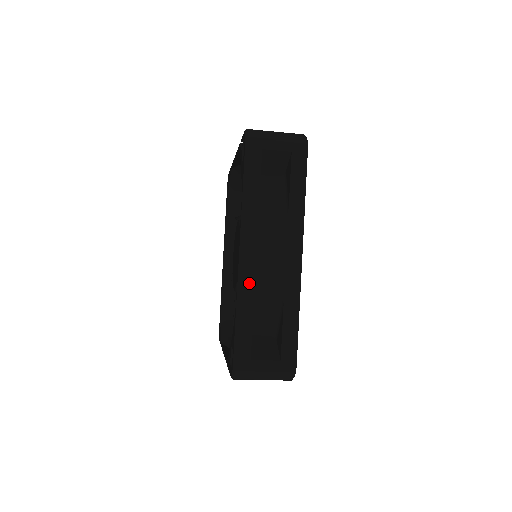
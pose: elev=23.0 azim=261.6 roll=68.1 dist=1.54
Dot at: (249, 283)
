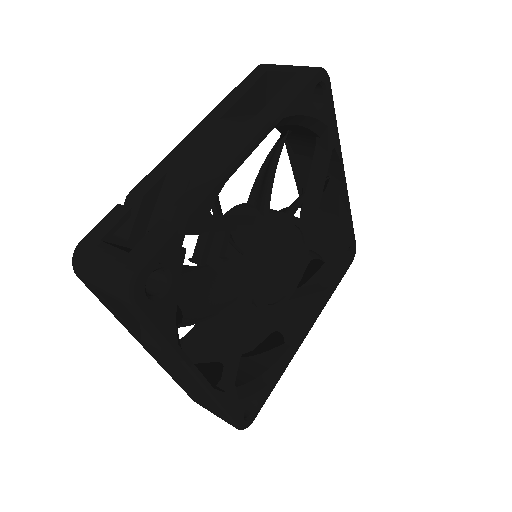
Dot at: (168, 371)
